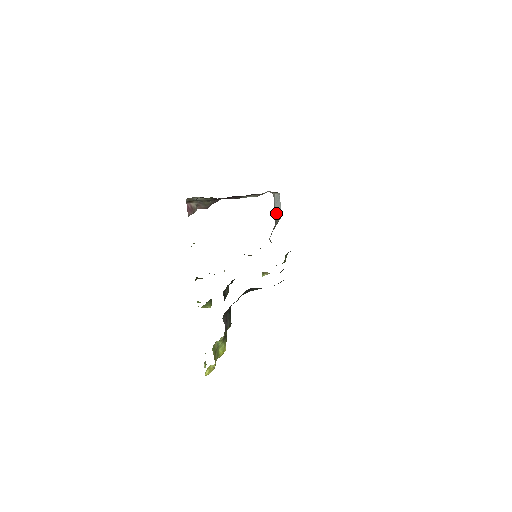
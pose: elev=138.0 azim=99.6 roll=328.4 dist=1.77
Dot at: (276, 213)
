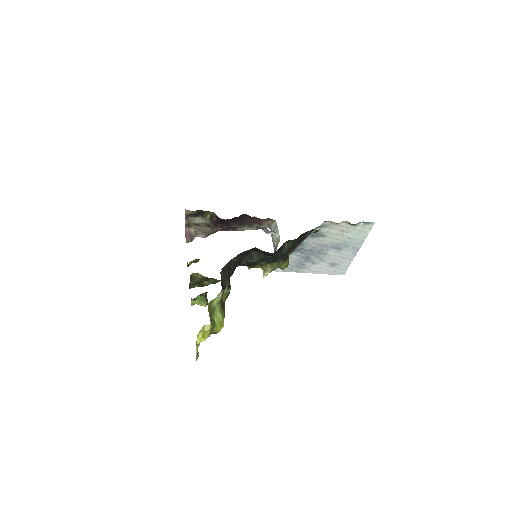
Dot at: (274, 242)
